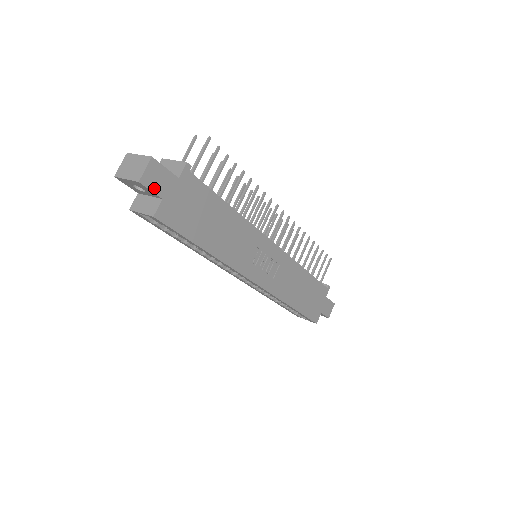
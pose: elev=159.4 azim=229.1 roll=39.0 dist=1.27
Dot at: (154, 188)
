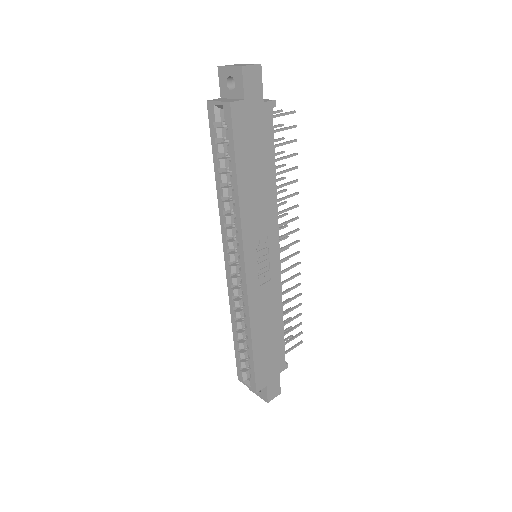
Dot at: (246, 85)
